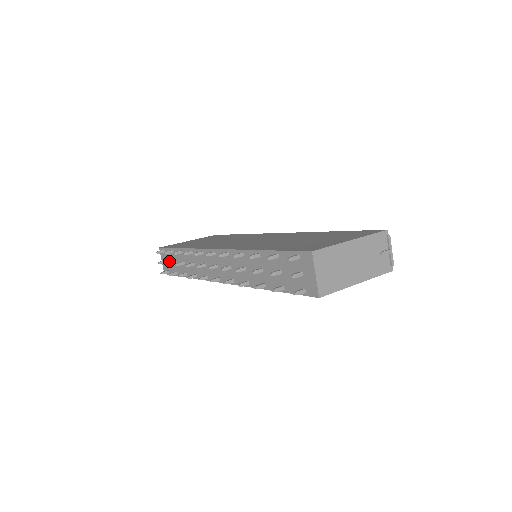
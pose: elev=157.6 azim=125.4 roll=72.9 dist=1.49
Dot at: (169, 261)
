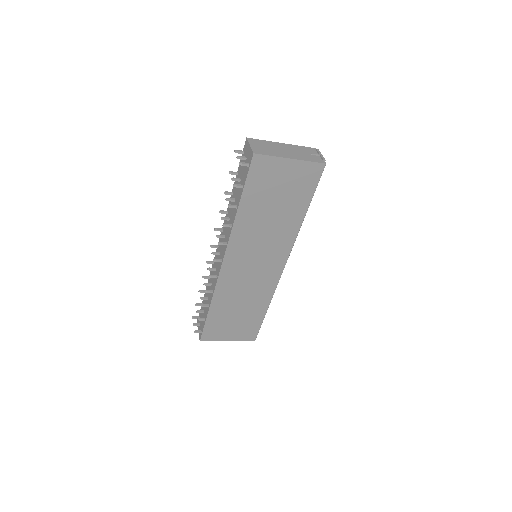
Dot at: occluded
